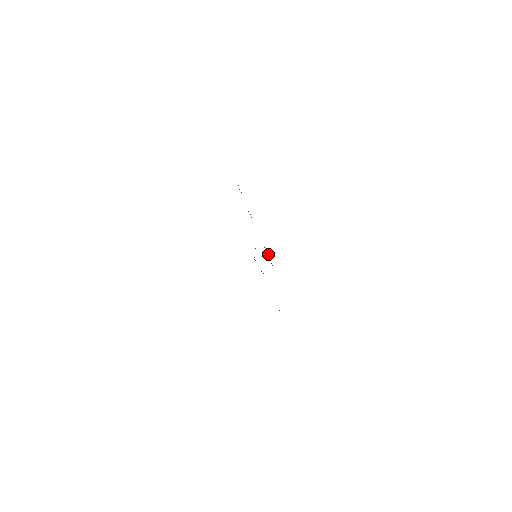
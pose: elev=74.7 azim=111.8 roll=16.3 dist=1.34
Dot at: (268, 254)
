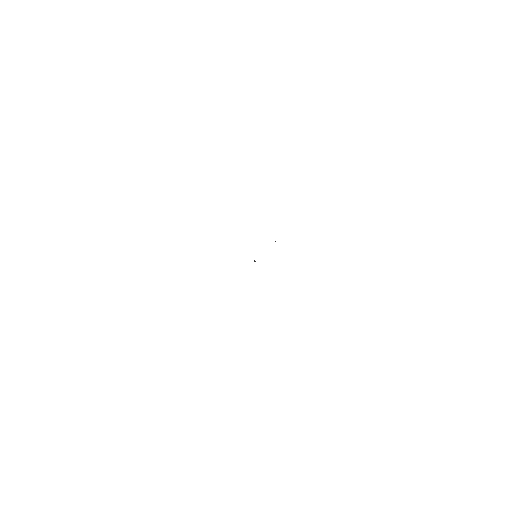
Dot at: occluded
